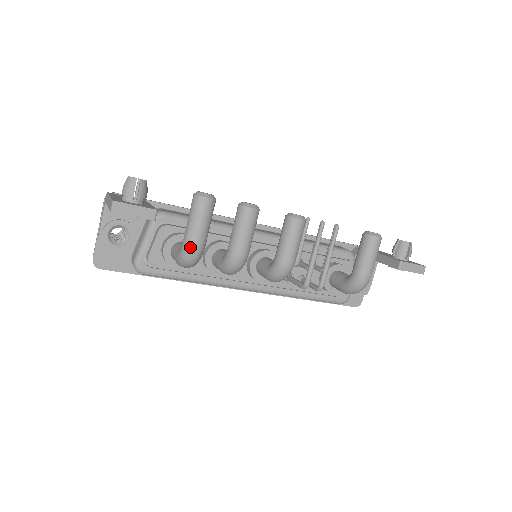
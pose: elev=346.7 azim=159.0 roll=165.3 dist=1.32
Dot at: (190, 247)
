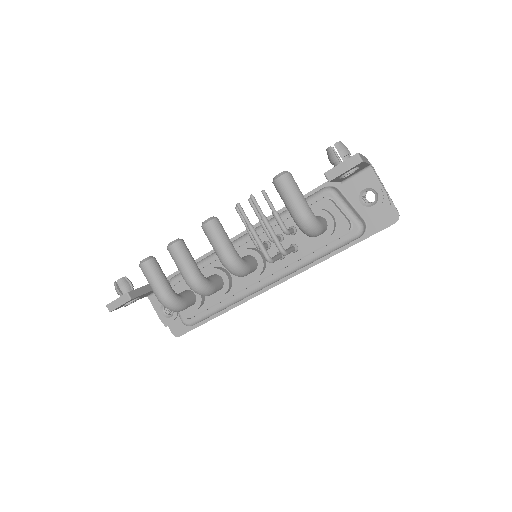
Dot at: (159, 300)
